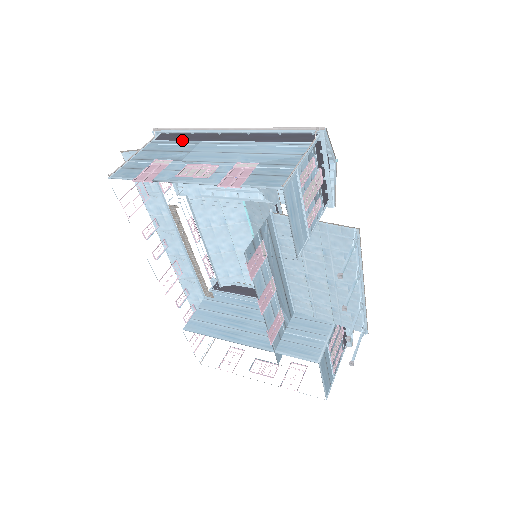
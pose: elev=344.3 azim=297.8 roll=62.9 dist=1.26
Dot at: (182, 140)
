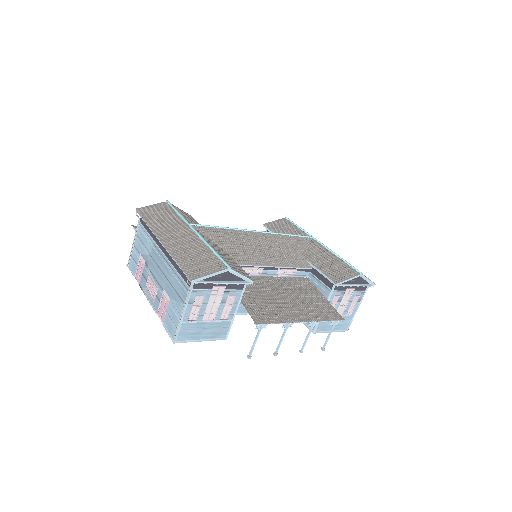
Dot at: (148, 232)
